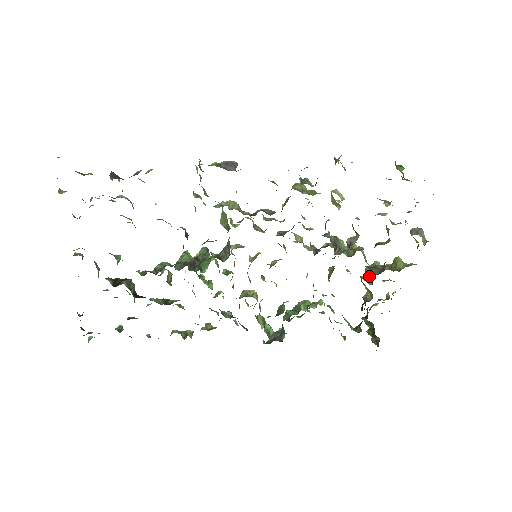
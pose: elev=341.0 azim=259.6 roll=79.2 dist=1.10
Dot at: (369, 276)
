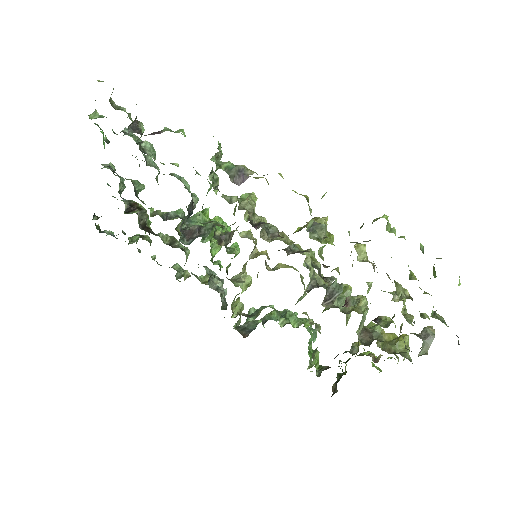
Dot at: occluded
